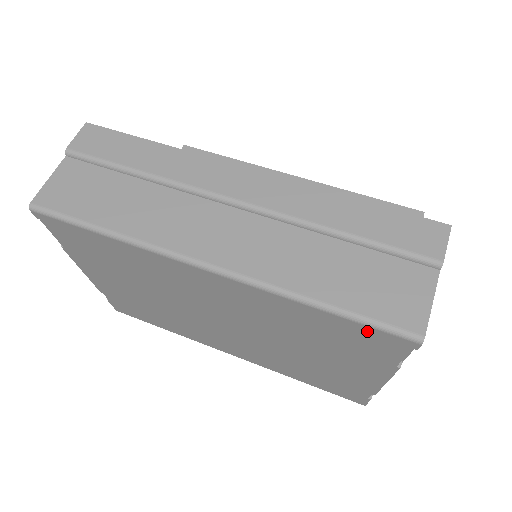
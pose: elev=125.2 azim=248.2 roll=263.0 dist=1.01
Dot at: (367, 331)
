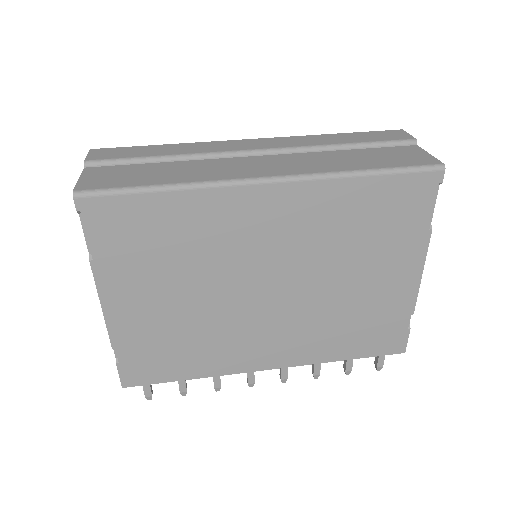
Dot at: (406, 182)
